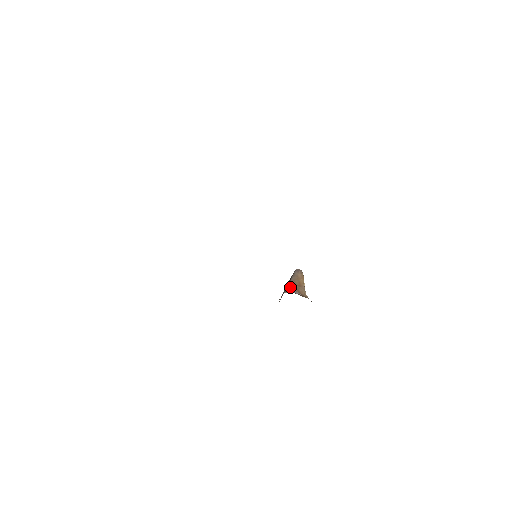
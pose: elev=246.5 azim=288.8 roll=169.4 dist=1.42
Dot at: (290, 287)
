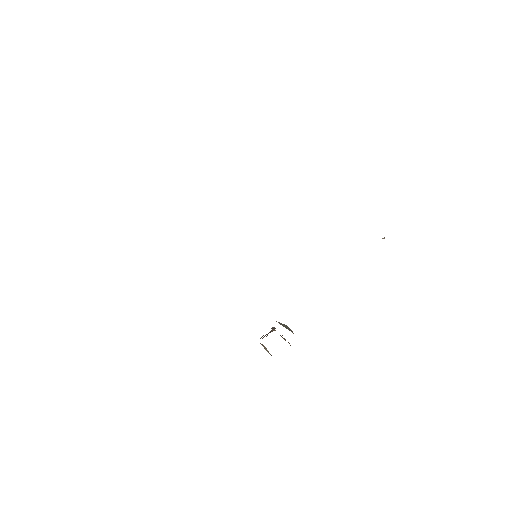
Dot at: occluded
